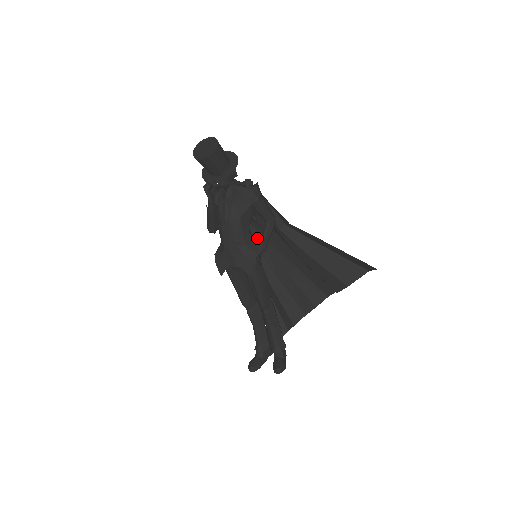
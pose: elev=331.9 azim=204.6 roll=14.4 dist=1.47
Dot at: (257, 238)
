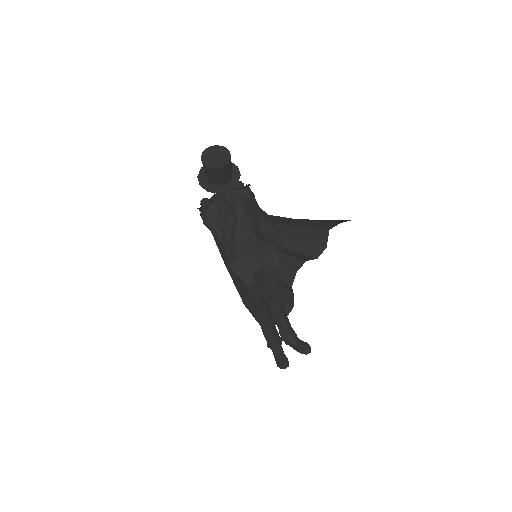
Dot at: occluded
